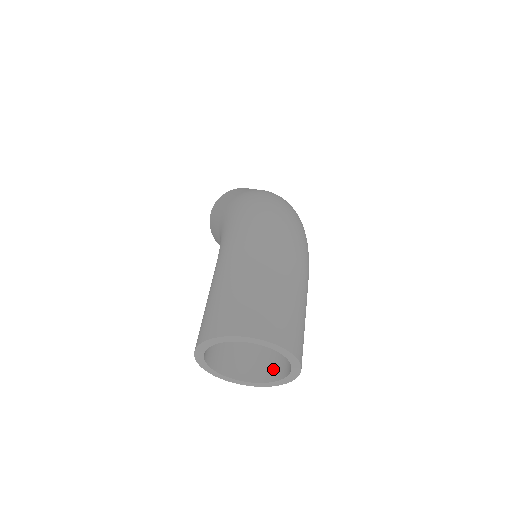
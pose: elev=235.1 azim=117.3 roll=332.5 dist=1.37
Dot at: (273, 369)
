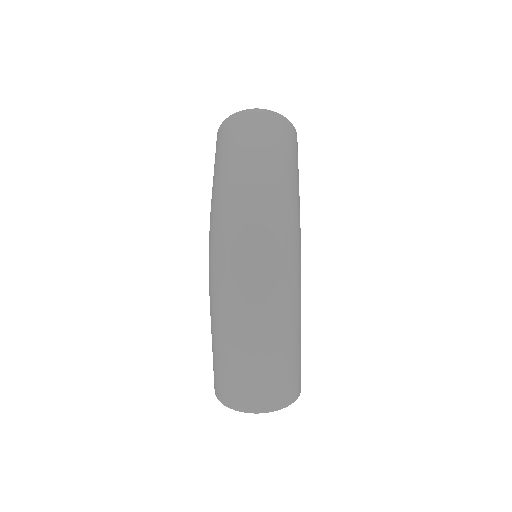
Dot at: occluded
